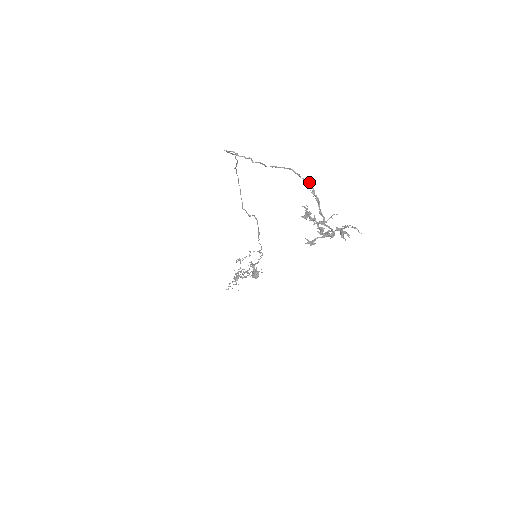
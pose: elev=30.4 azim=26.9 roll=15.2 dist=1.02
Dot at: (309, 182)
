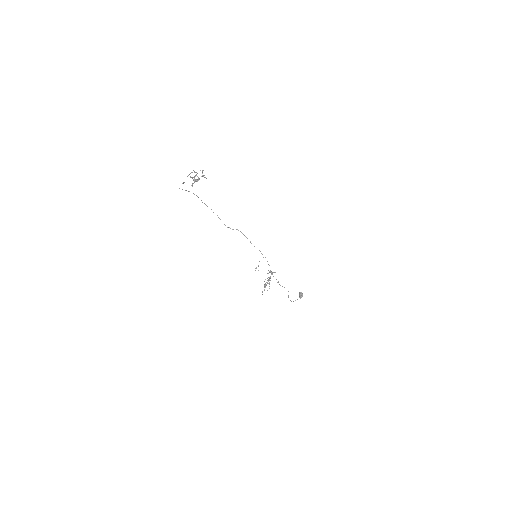
Dot at: occluded
